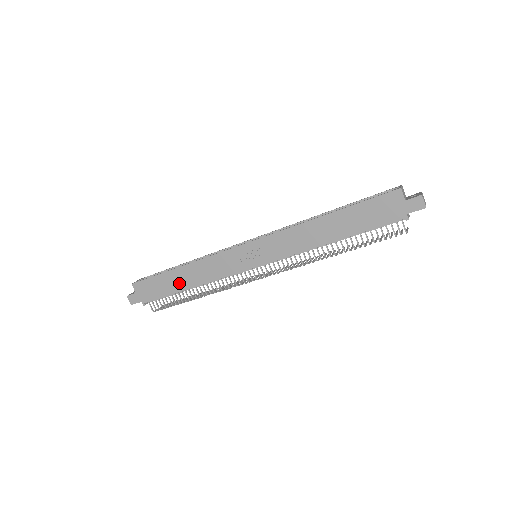
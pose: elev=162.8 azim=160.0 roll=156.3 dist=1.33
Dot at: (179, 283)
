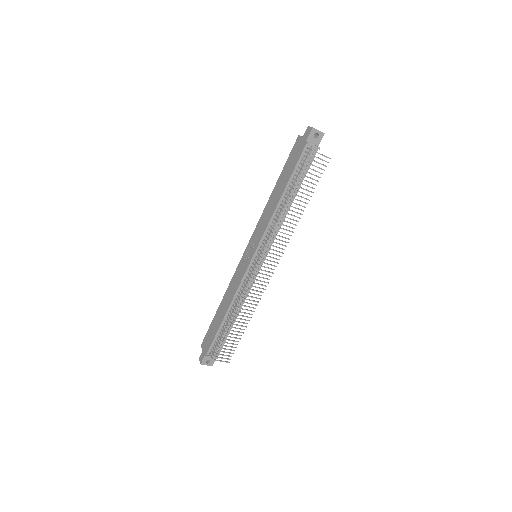
Dot at: (221, 316)
